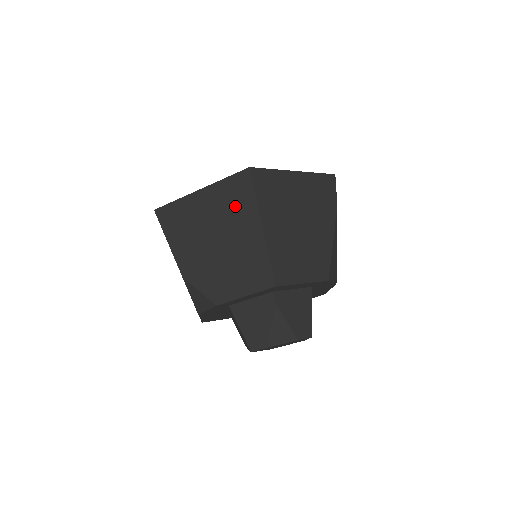
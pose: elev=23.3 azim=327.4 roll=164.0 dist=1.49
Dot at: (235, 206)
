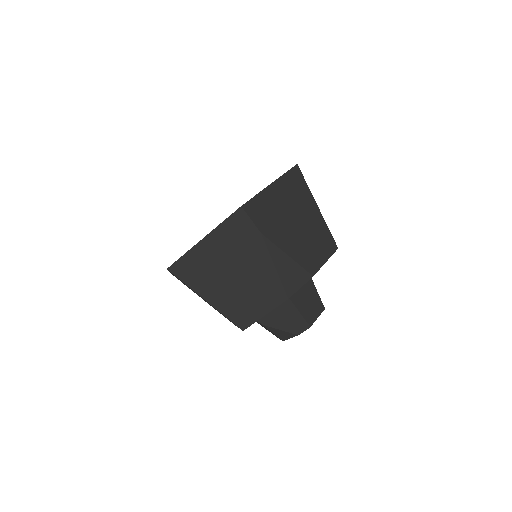
Dot at: occluded
